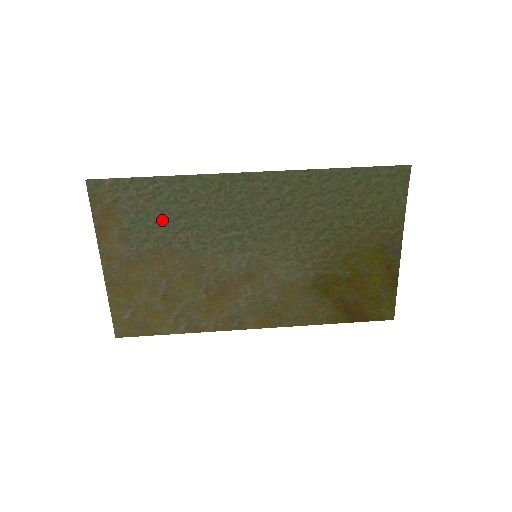
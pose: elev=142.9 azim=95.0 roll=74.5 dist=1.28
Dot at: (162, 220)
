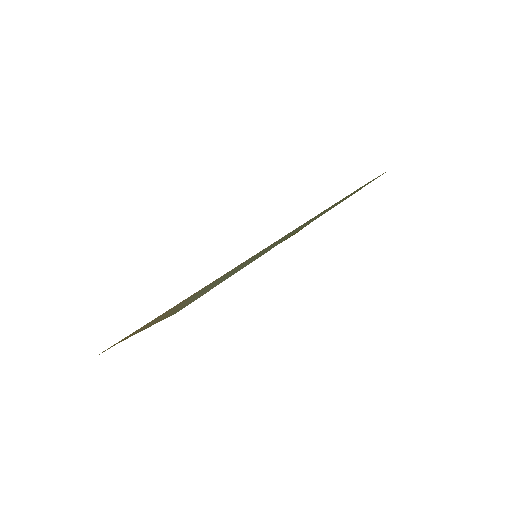
Dot at: (213, 284)
